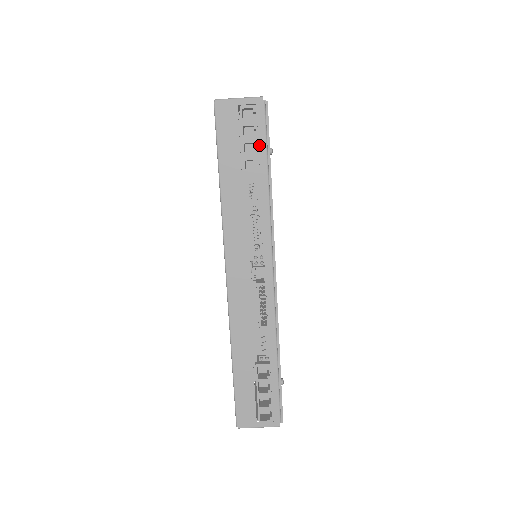
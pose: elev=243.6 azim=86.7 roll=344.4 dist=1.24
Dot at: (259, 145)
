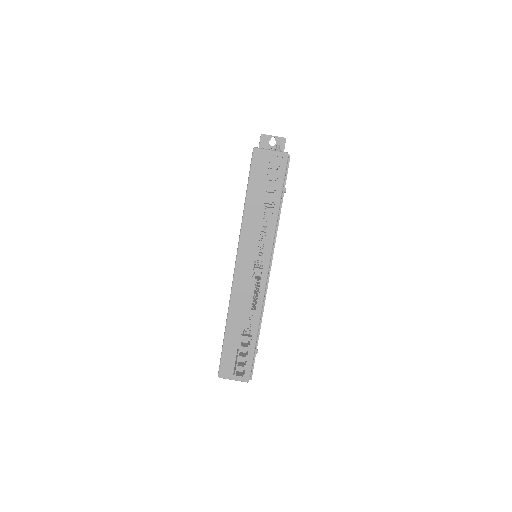
Dot at: (278, 185)
